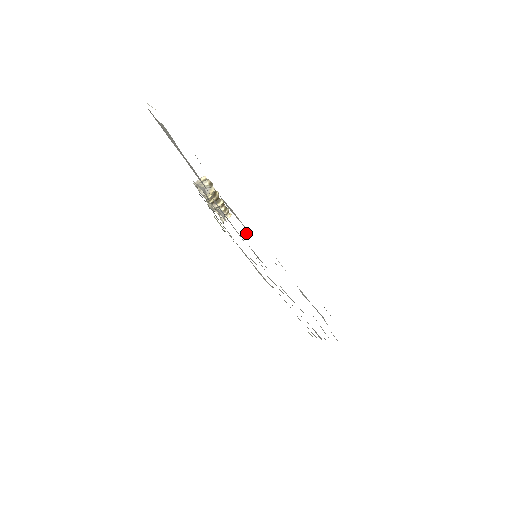
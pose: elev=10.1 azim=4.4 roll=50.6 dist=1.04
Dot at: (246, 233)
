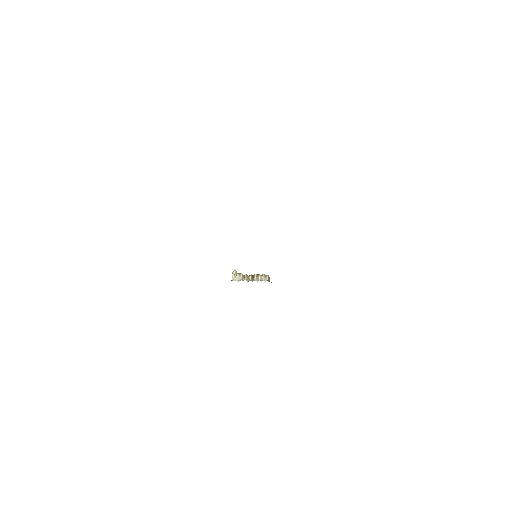
Dot at: occluded
